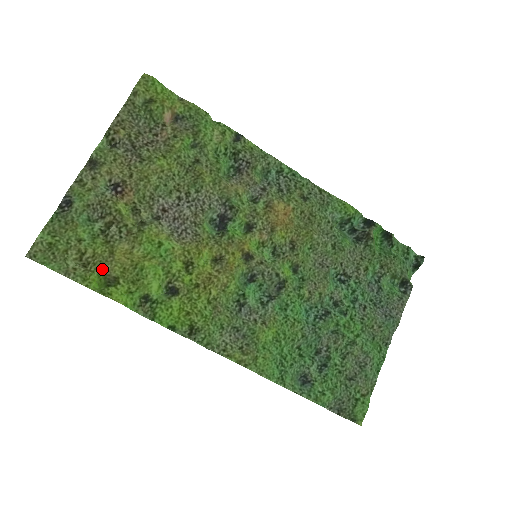
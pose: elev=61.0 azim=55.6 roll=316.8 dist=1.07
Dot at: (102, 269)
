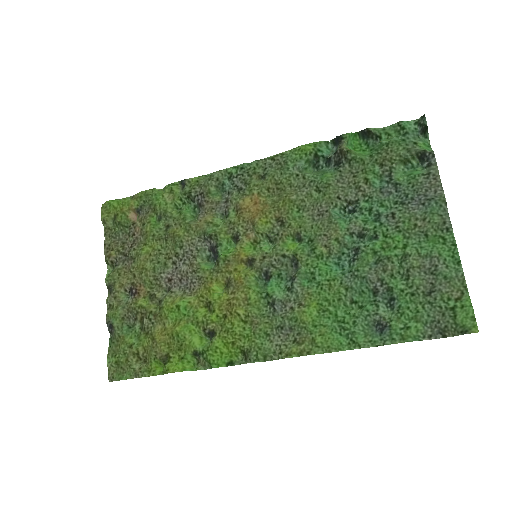
Dot at: (155, 355)
